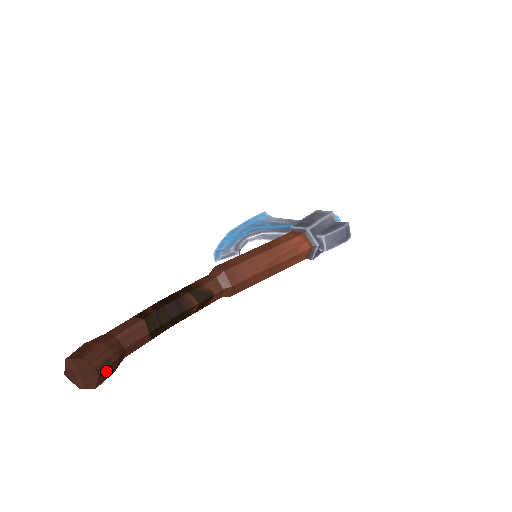
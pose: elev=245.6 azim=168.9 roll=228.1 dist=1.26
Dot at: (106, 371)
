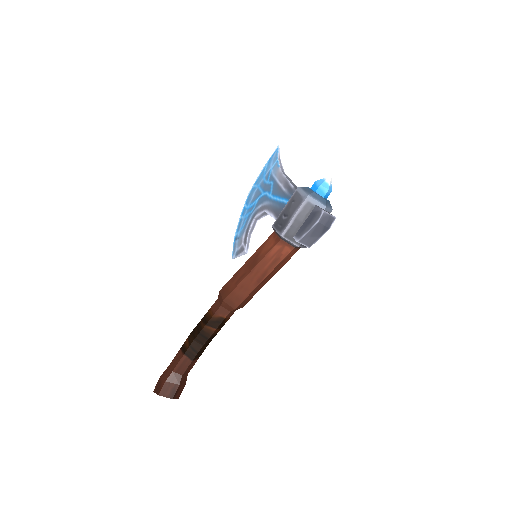
Dot at: (177, 393)
